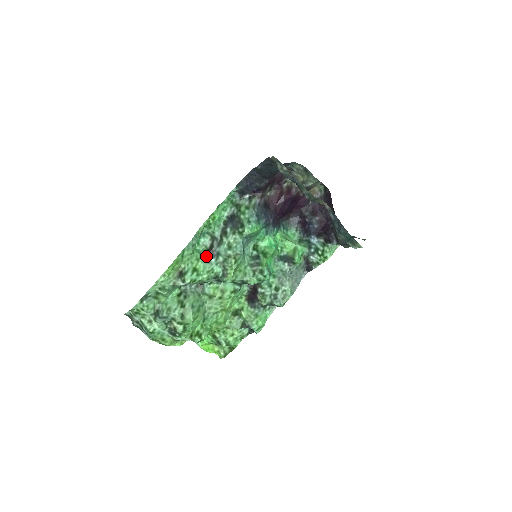
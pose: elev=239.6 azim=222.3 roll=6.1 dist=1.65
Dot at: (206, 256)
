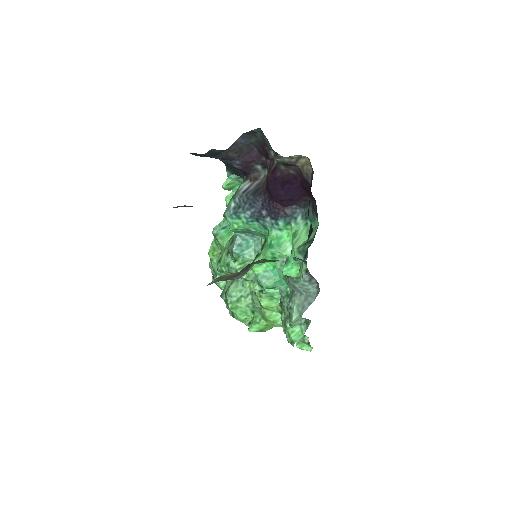
Dot at: occluded
